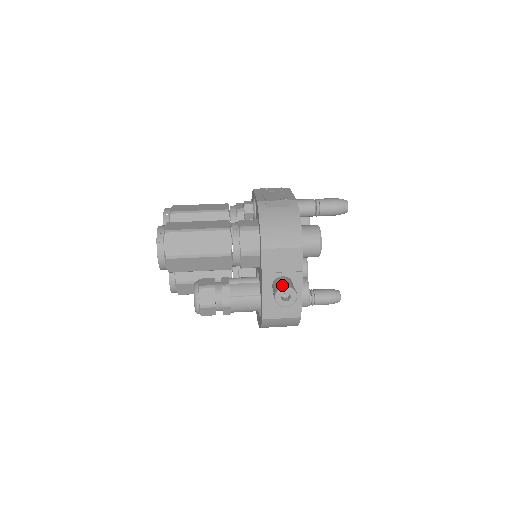
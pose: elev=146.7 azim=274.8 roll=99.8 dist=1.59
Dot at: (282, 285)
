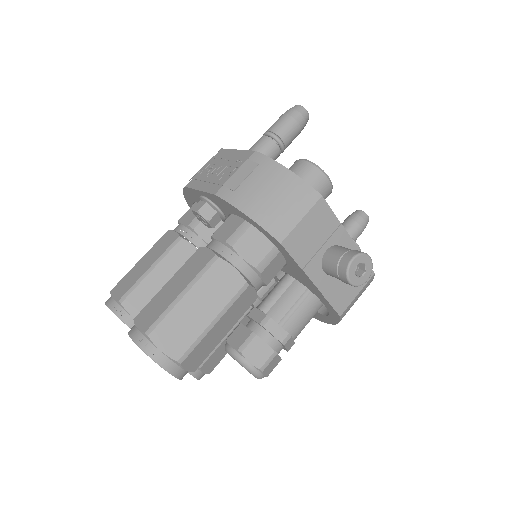
Dot at: (344, 261)
